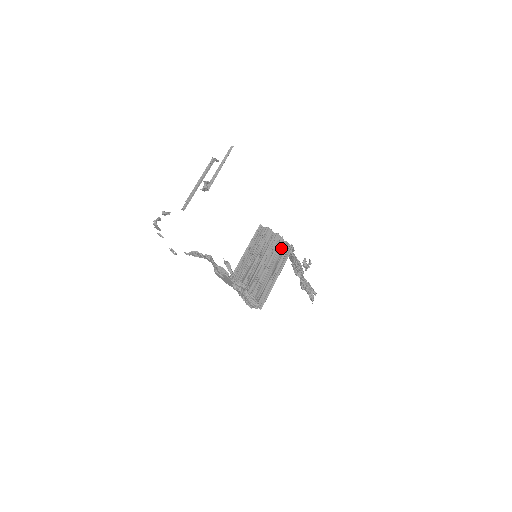
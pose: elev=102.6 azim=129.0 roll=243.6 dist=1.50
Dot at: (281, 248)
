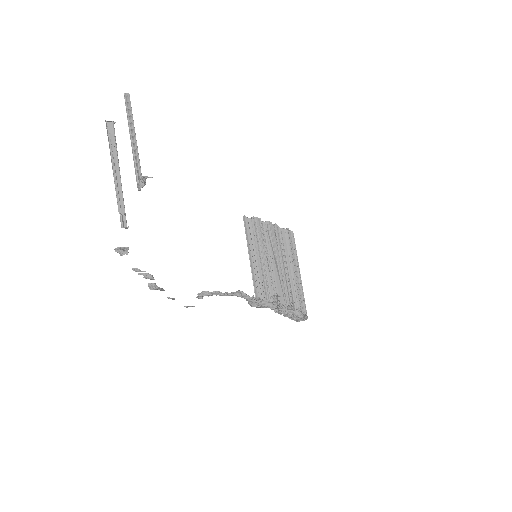
Dot at: (283, 239)
